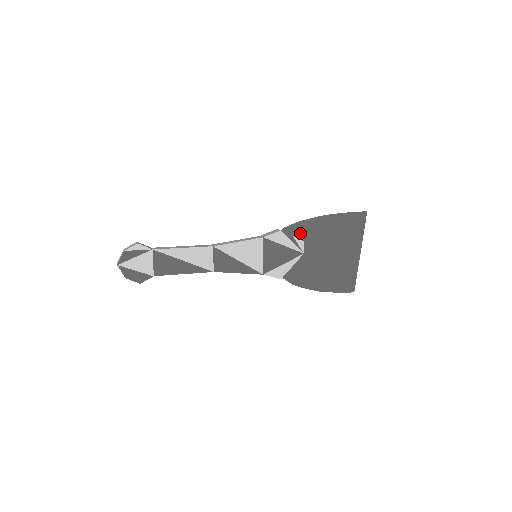
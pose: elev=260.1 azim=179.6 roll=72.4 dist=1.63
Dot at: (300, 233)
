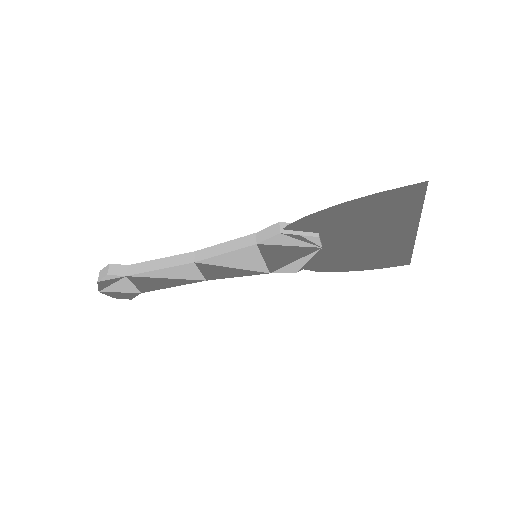
Dot at: (312, 226)
